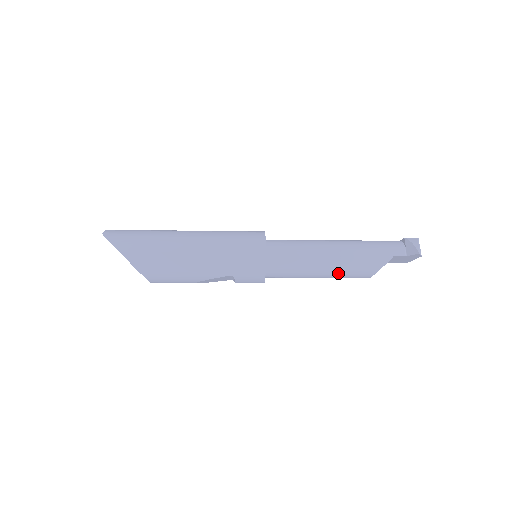
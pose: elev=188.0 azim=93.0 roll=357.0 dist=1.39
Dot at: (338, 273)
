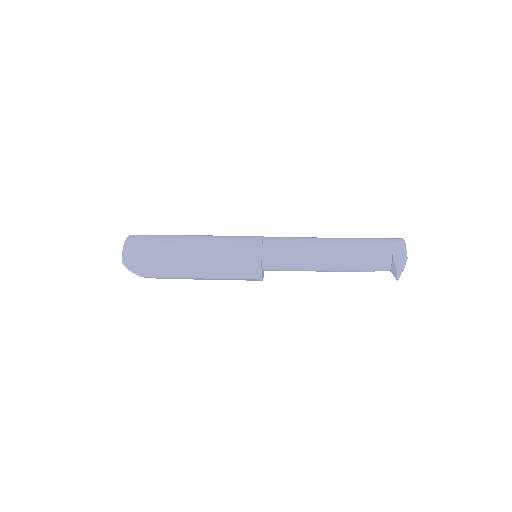
Dot at: occluded
